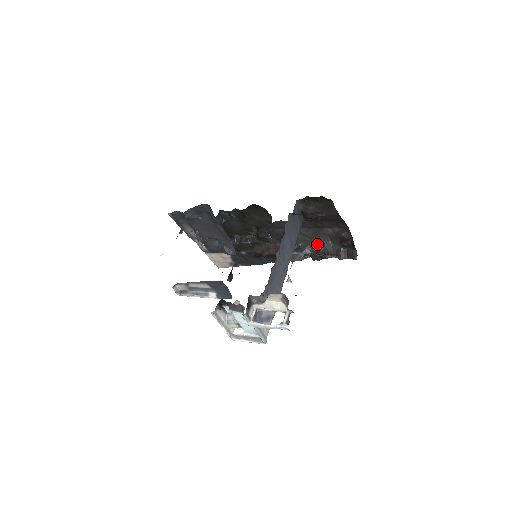
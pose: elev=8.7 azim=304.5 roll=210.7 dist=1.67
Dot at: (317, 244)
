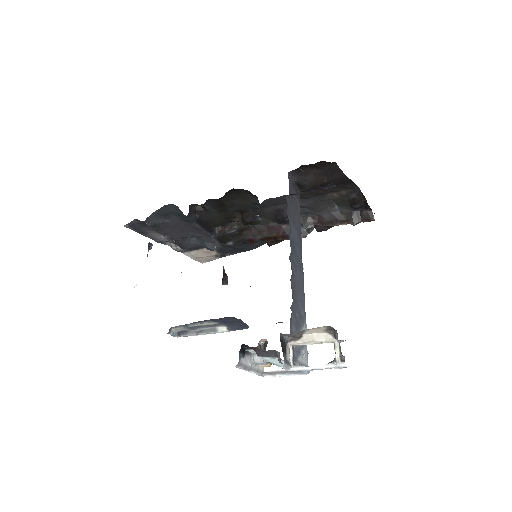
Dot at: (320, 213)
